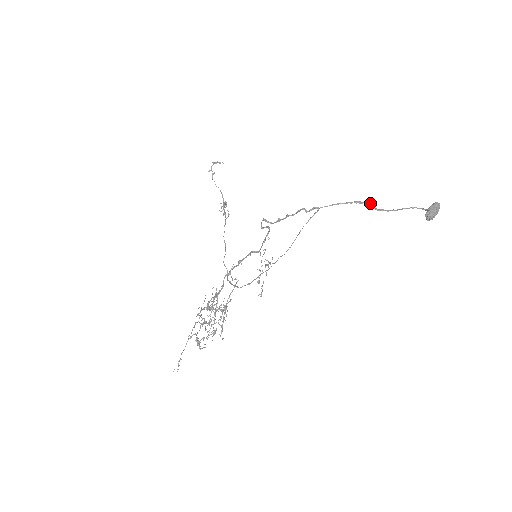
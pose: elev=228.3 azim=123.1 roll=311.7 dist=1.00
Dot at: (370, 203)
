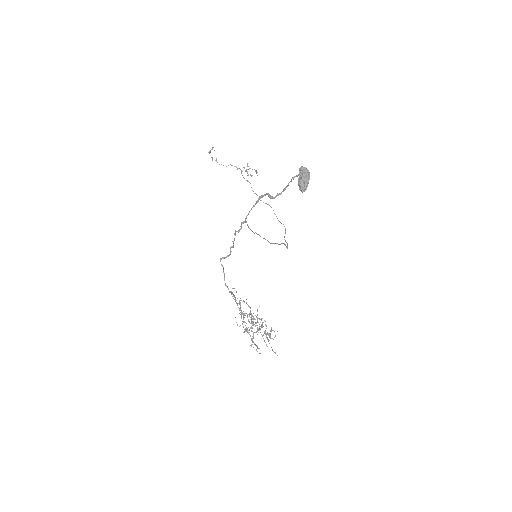
Dot at: (267, 193)
